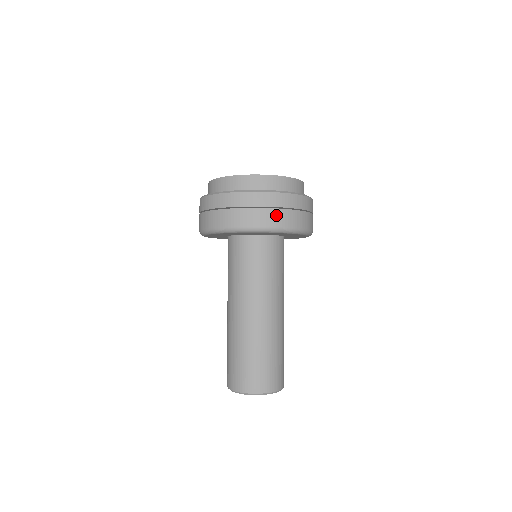
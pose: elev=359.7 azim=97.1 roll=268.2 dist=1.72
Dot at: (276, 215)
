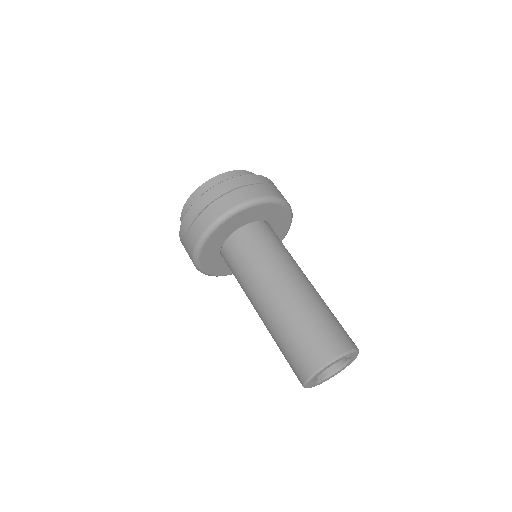
Dot at: (281, 194)
